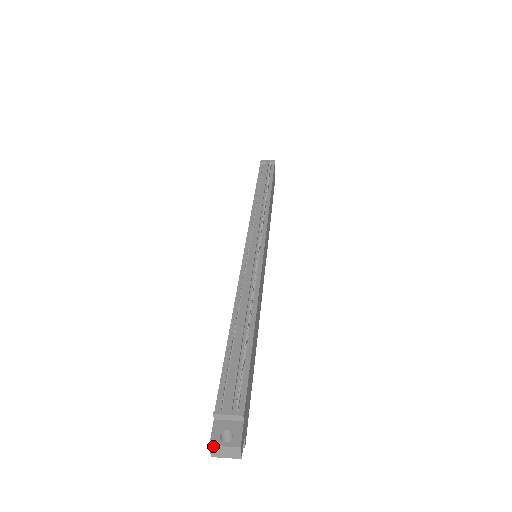
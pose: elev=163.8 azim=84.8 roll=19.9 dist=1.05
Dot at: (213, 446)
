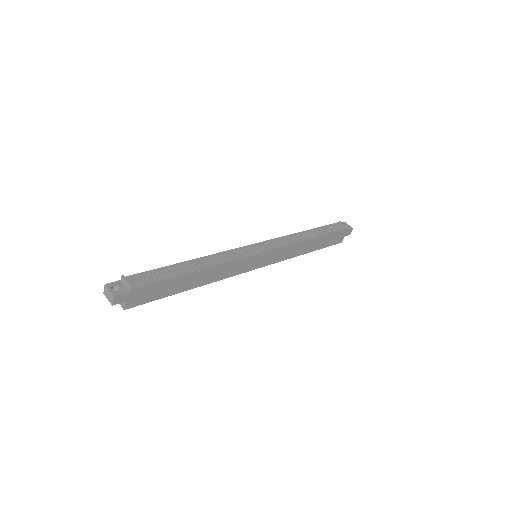
Dot at: (106, 286)
